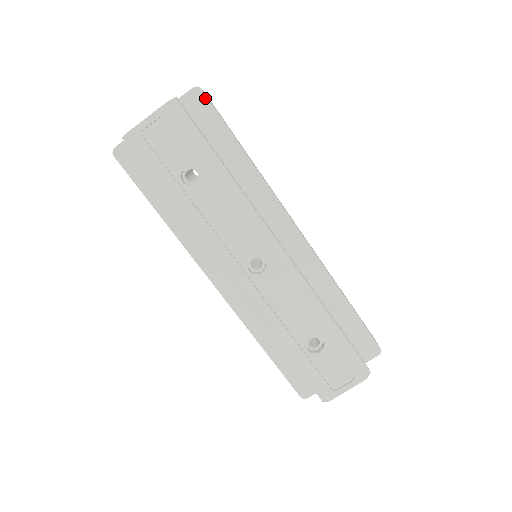
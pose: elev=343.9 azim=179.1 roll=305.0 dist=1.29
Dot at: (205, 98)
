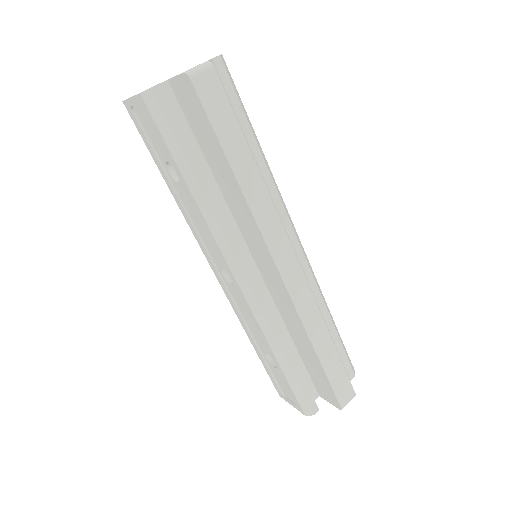
Dot at: (195, 91)
